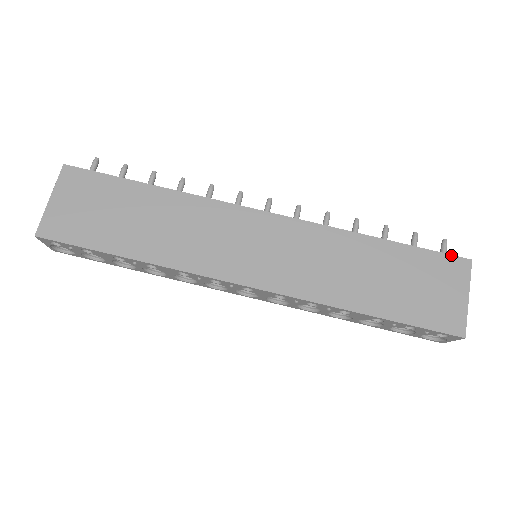
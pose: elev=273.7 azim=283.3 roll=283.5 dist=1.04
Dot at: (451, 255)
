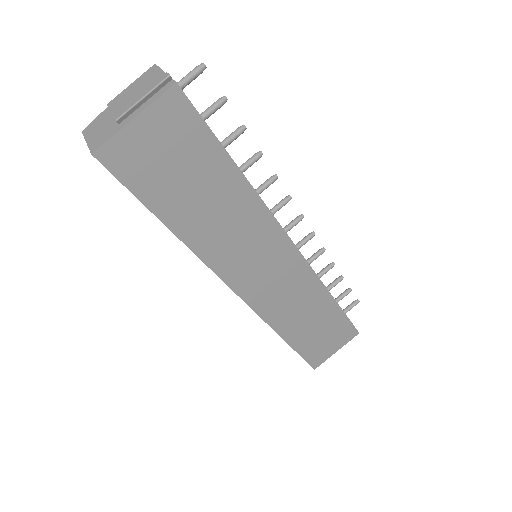
Dot at: (354, 327)
